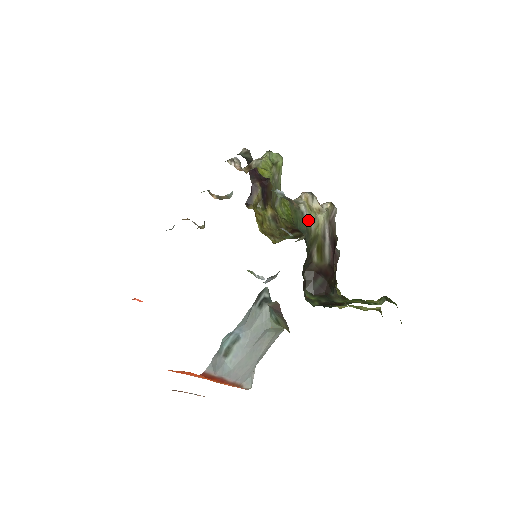
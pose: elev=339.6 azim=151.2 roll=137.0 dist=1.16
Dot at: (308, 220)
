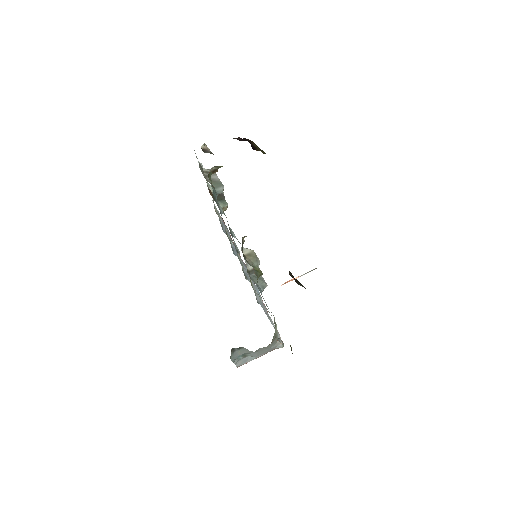
Dot at: occluded
